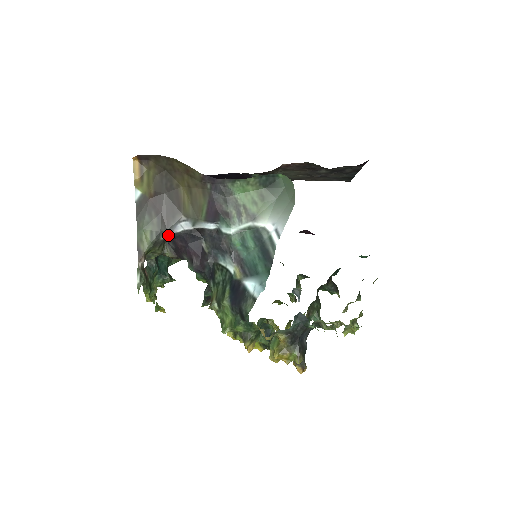
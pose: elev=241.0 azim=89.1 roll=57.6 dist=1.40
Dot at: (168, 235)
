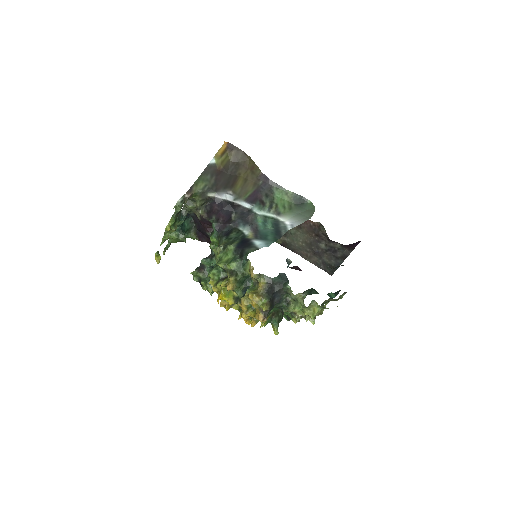
Dot at: (213, 196)
